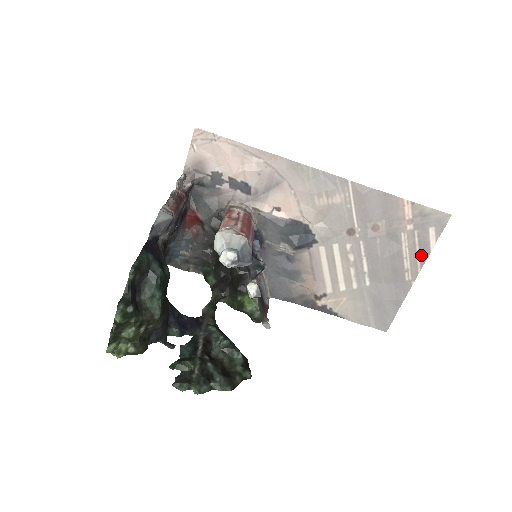
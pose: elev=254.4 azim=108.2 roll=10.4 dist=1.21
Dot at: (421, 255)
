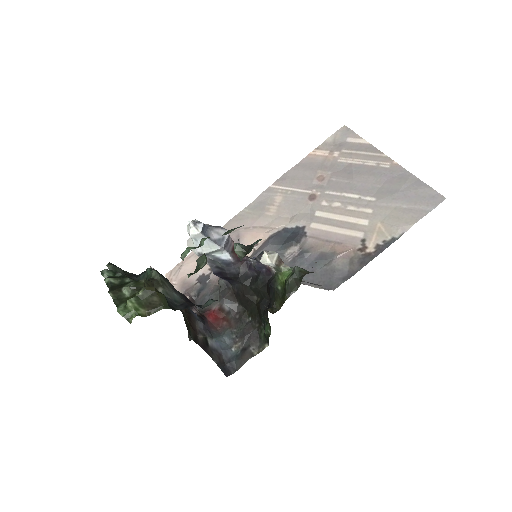
Dot at: (369, 151)
